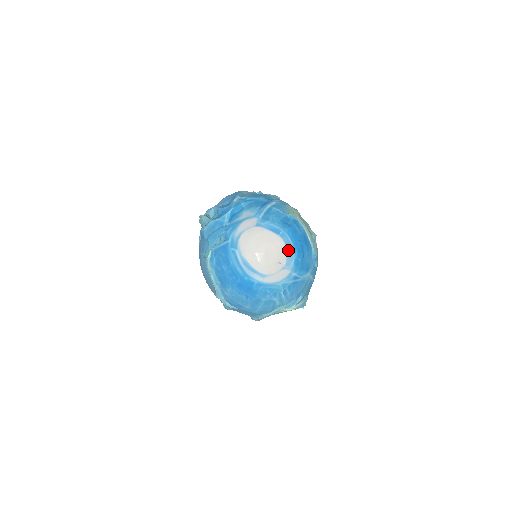
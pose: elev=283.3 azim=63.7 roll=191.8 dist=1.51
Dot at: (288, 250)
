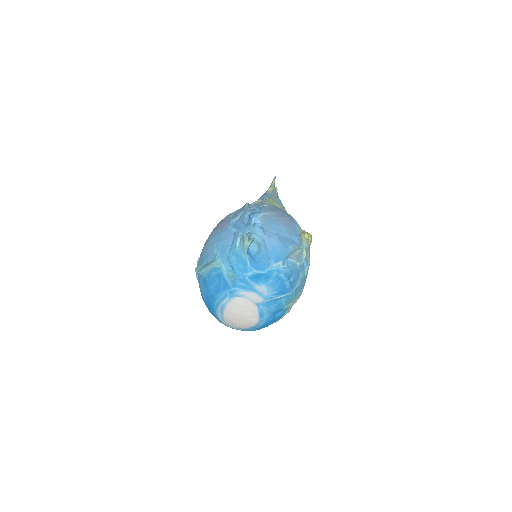
Dot at: (253, 327)
